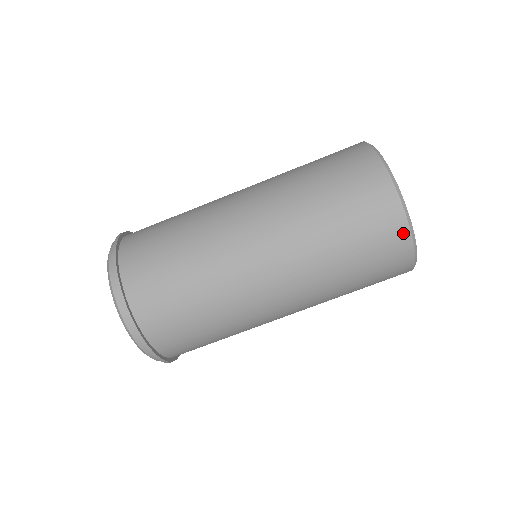
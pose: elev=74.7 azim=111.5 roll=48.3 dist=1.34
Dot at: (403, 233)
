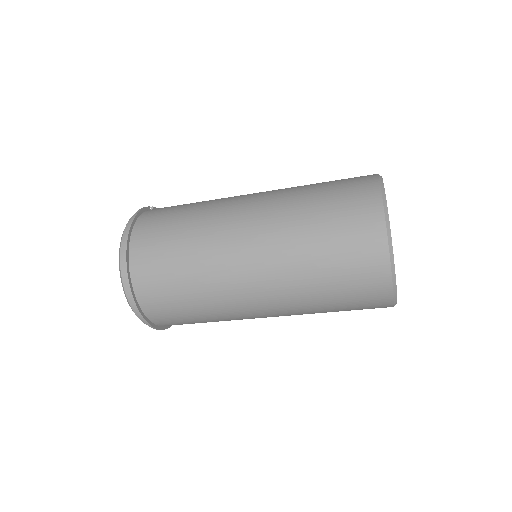
Dot at: (386, 298)
